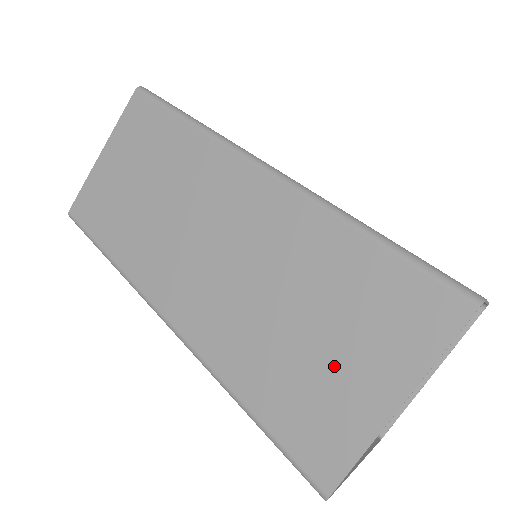
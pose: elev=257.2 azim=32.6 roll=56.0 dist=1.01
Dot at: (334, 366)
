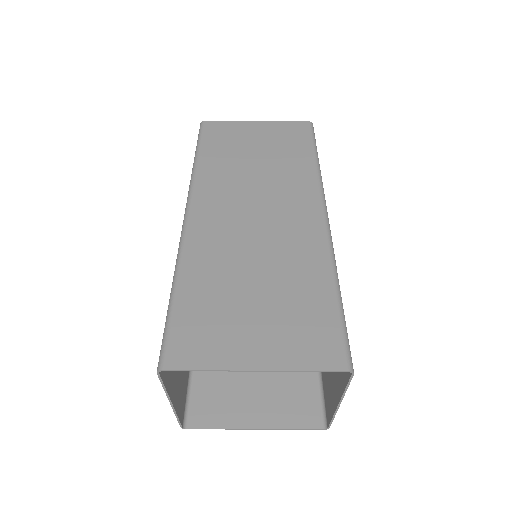
Dot at: (247, 321)
